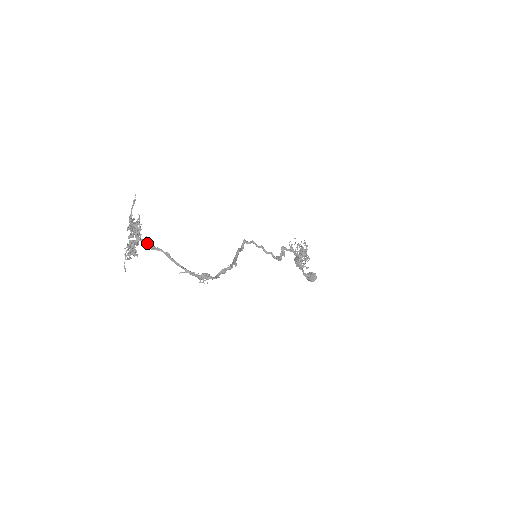
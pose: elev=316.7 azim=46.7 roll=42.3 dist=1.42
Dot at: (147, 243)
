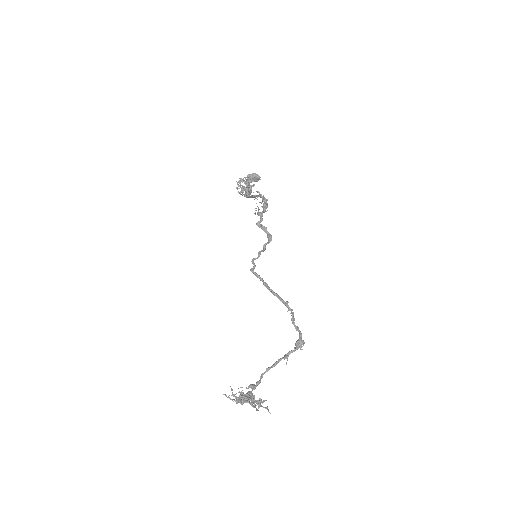
Dot at: occluded
